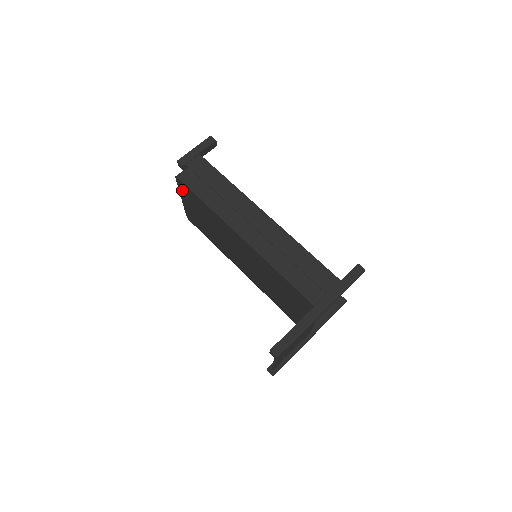
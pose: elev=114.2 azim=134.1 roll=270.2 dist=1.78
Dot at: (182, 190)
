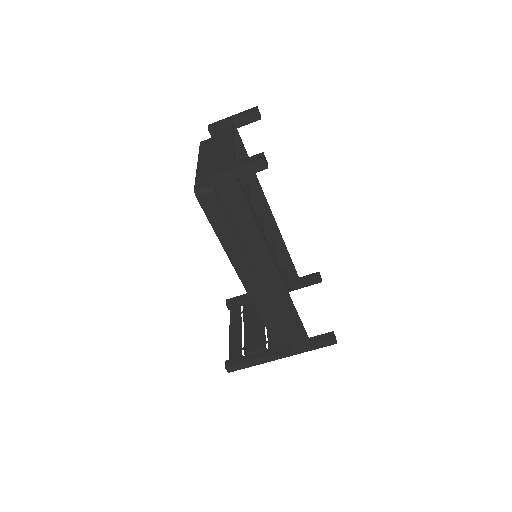
Dot at: occluded
